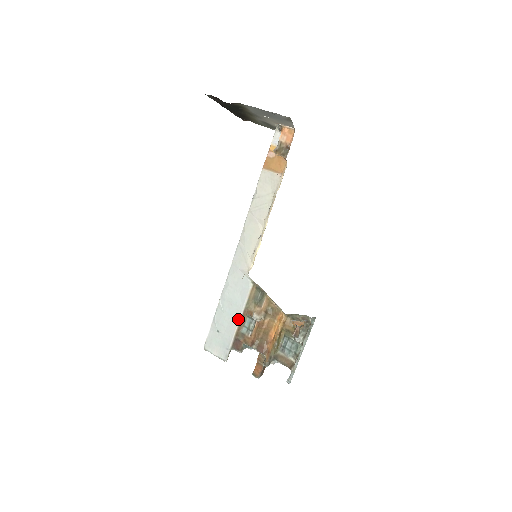
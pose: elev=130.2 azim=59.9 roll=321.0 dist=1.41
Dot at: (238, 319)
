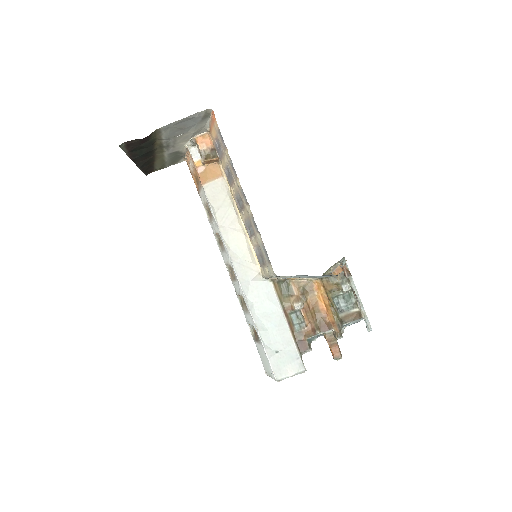
Dot at: (285, 323)
